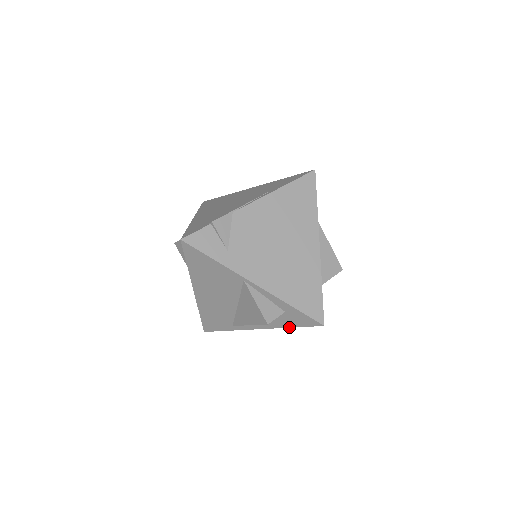
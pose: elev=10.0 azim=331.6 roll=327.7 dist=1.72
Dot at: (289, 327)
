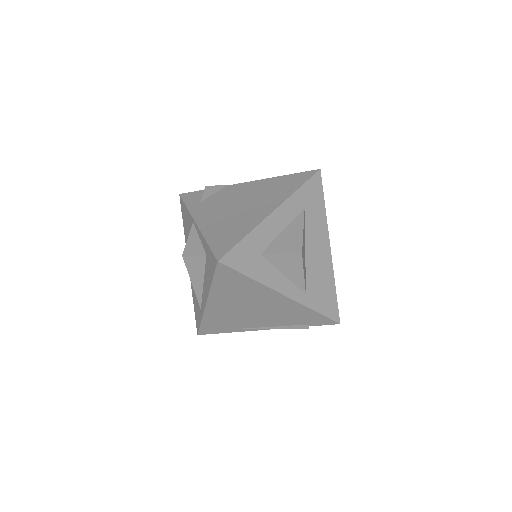
Dot at: (211, 283)
